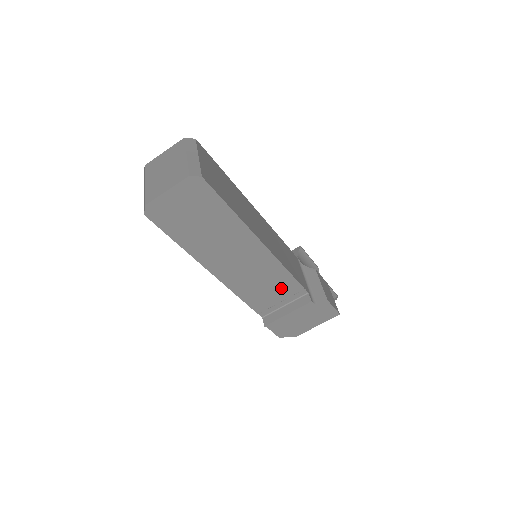
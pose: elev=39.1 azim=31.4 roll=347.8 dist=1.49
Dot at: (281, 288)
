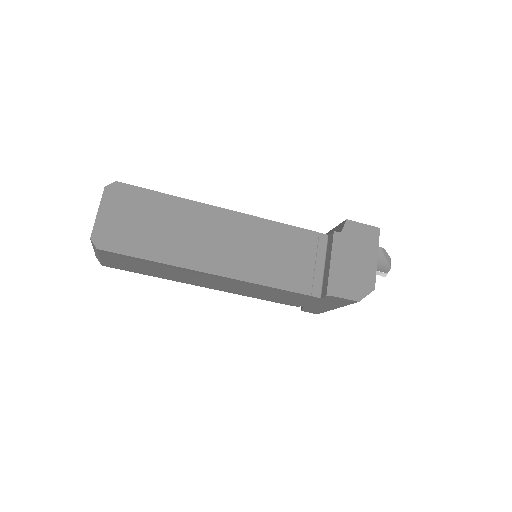
Dot at: (297, 247)
